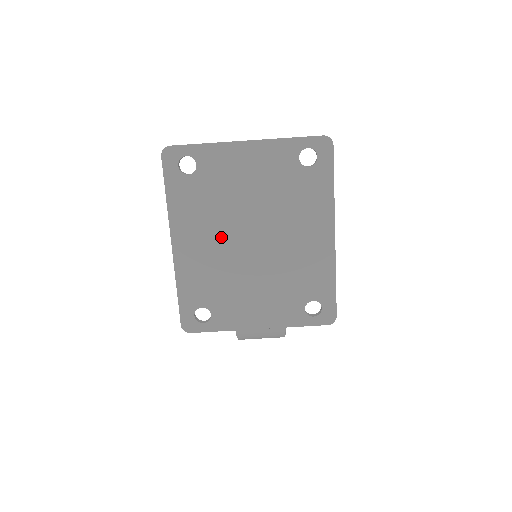
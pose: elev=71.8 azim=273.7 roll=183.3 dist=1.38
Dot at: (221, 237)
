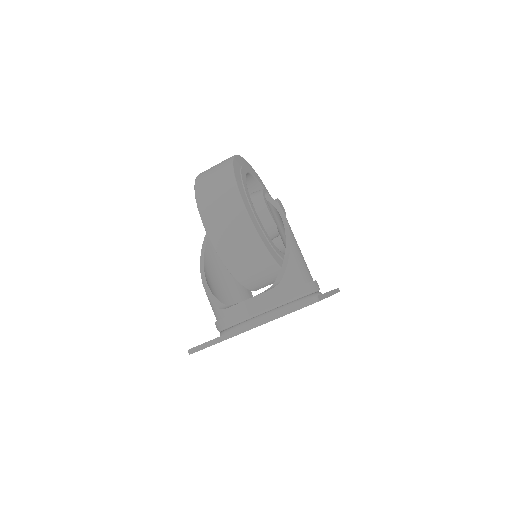
Dot at: occluded
